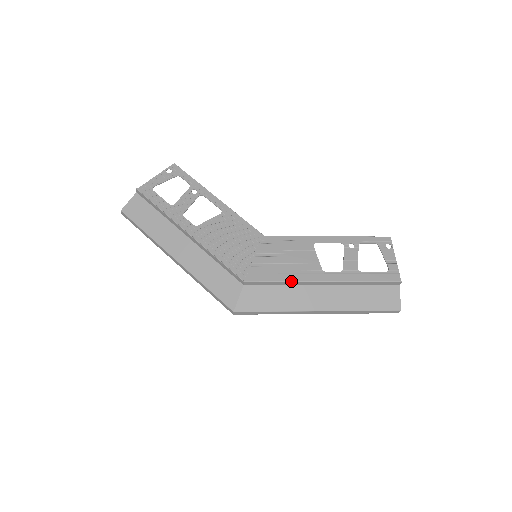
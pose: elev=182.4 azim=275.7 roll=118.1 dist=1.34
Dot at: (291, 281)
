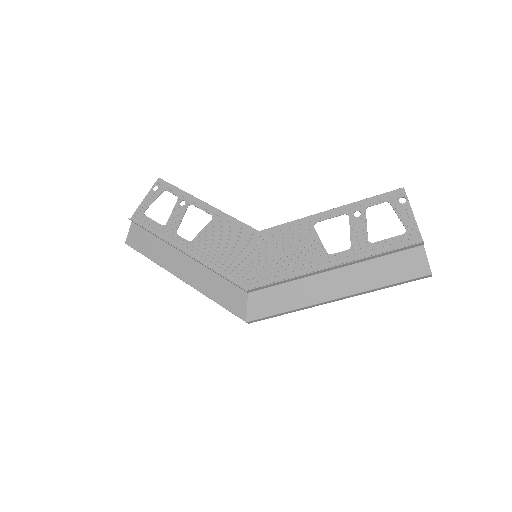
Dot at: (294, 277)
